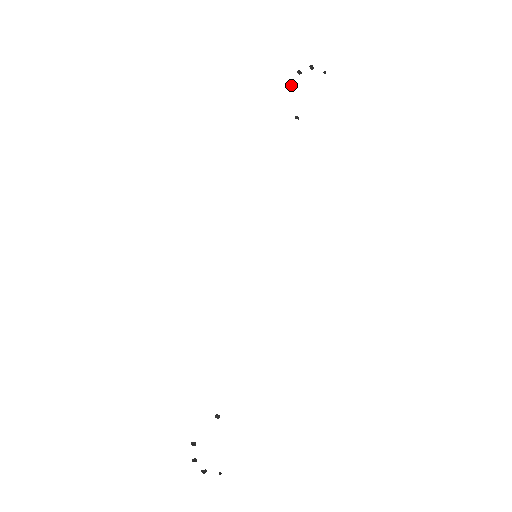
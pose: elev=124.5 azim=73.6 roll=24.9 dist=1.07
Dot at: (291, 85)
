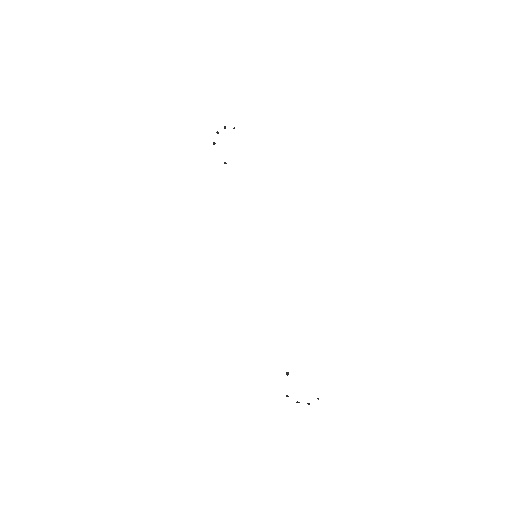
Dot at: (214, 143)
